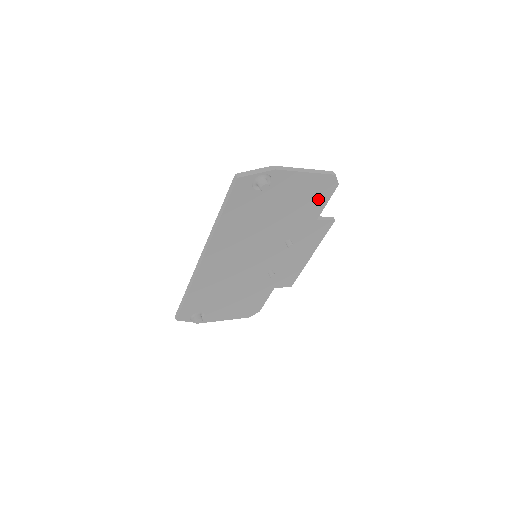
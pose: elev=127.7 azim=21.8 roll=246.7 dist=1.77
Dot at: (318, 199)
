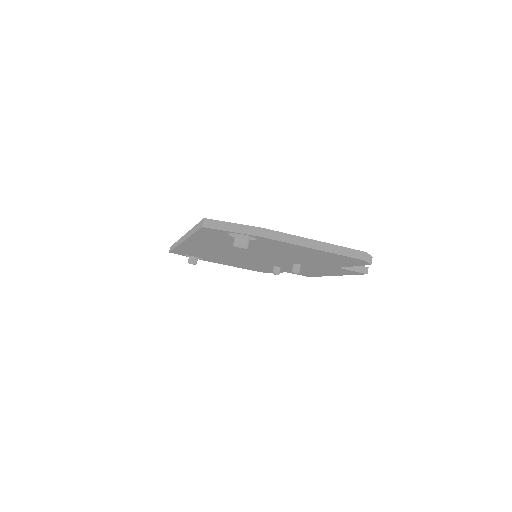
Dot at: (338, 261)
